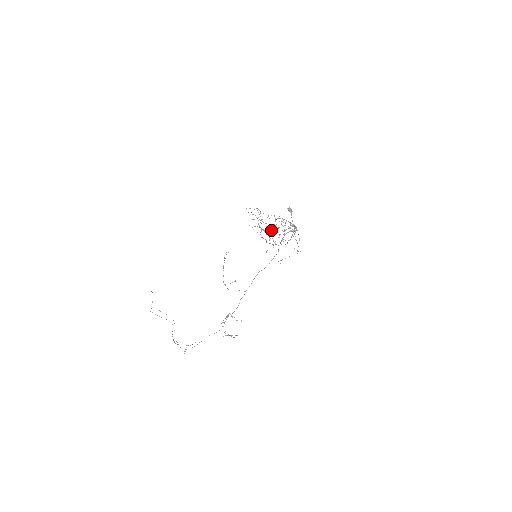
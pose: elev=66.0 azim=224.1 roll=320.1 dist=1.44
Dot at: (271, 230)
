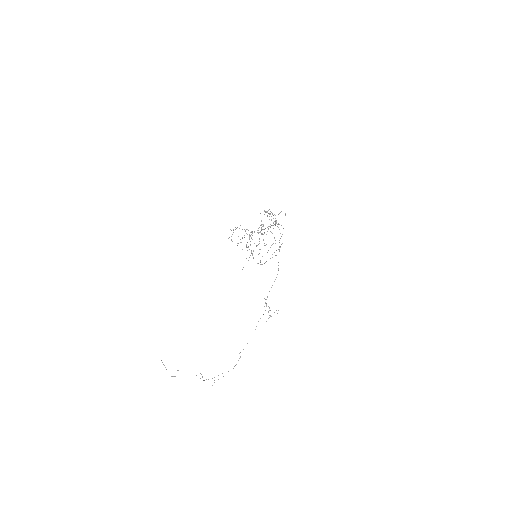
Dot at: occluded
